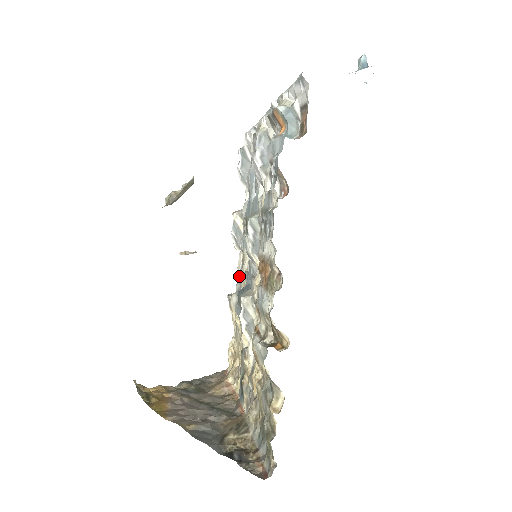
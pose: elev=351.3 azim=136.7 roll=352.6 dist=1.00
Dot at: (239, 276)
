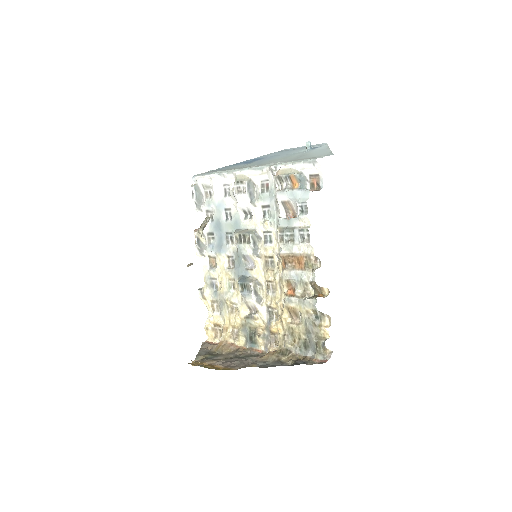
Dot at: (212, 274)
